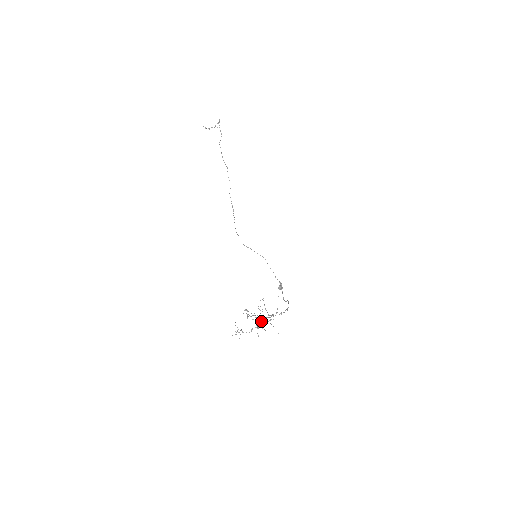
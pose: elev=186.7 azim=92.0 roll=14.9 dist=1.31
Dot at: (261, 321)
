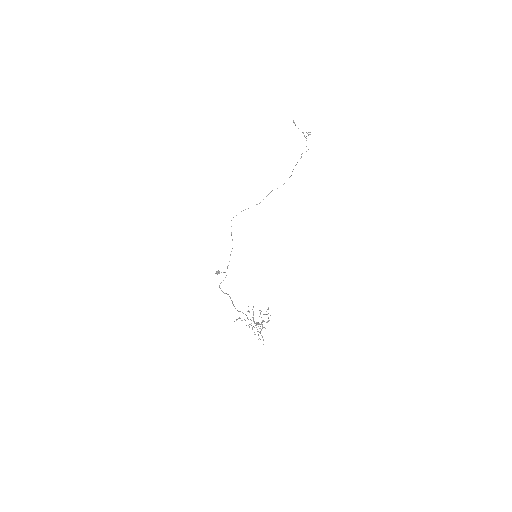
Dot at: (257, 324)
